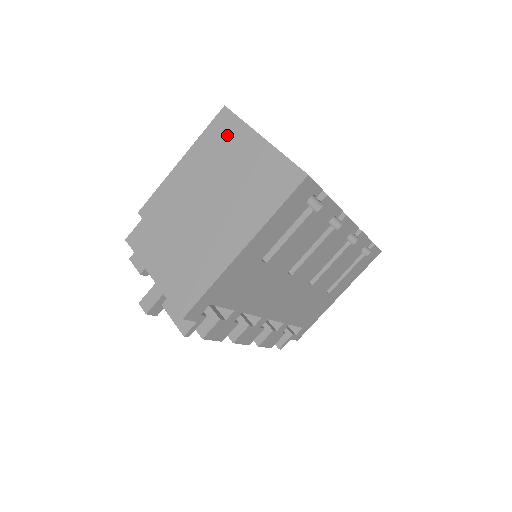
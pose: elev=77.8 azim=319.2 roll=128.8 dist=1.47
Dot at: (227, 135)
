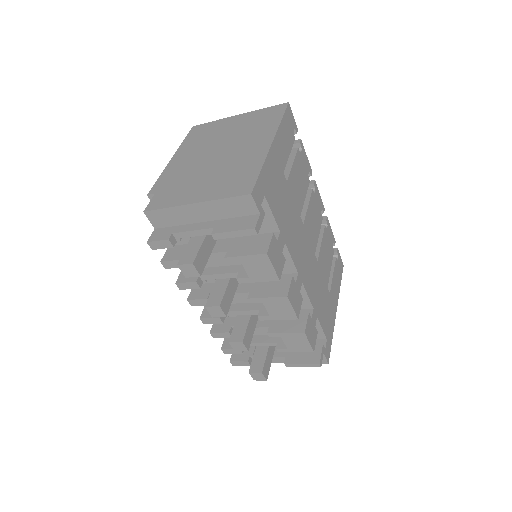
Dot at: (207, 129)
